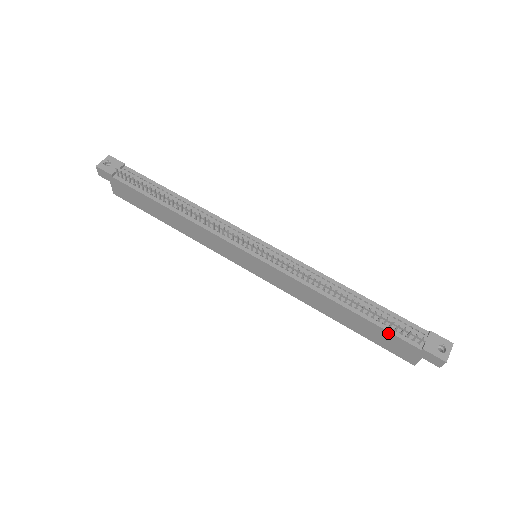
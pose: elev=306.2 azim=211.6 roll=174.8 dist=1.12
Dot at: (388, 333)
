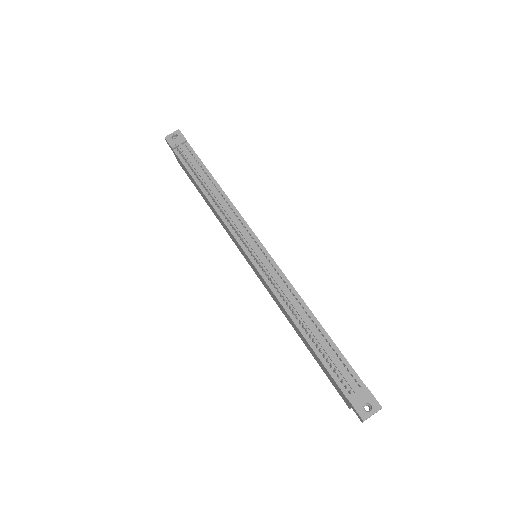
Dot at: (327, 371)
